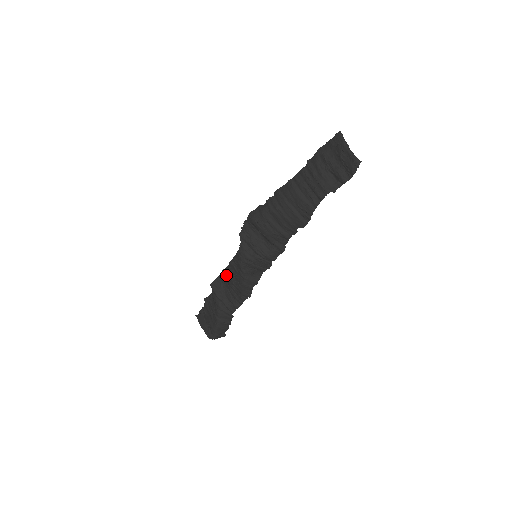
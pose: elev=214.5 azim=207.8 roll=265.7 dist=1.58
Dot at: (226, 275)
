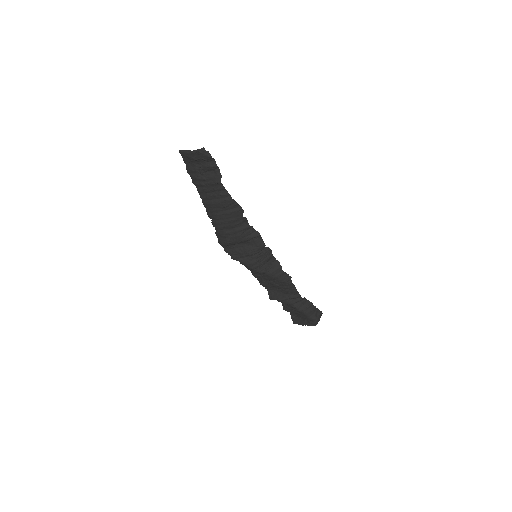
Dot at: (265, 285)
